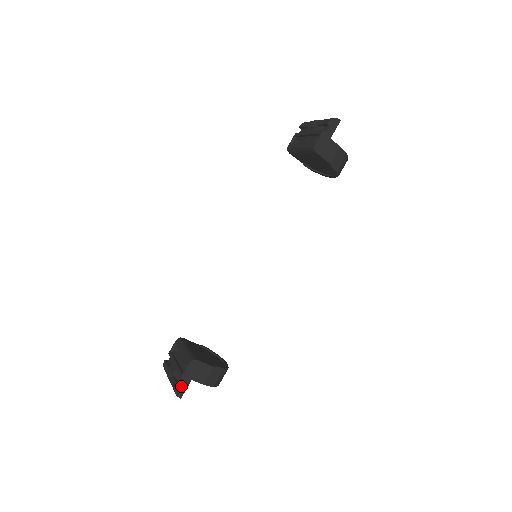
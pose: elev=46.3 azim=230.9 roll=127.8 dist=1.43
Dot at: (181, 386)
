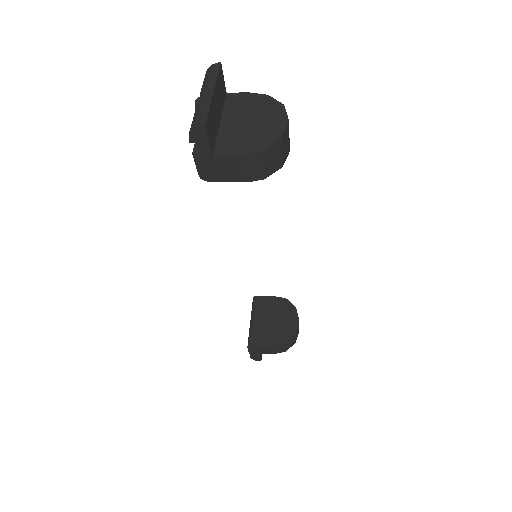
Dot at: (254, 357)
